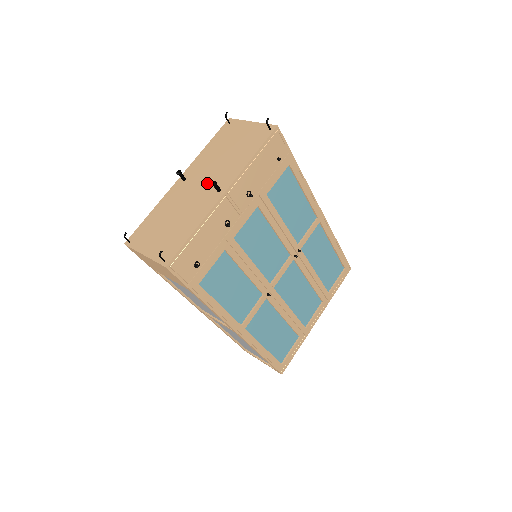
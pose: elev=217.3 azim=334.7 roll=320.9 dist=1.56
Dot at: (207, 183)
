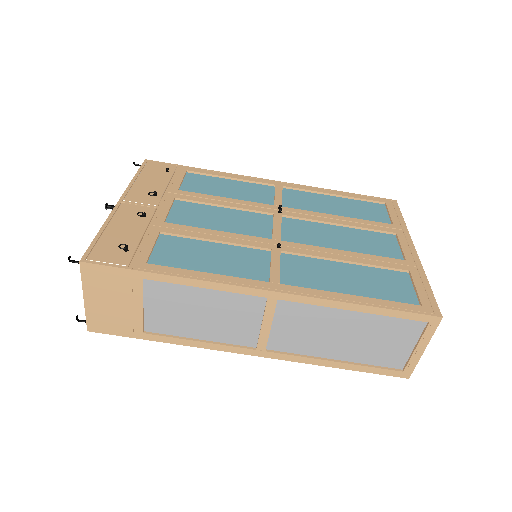
Dot at: occluded
